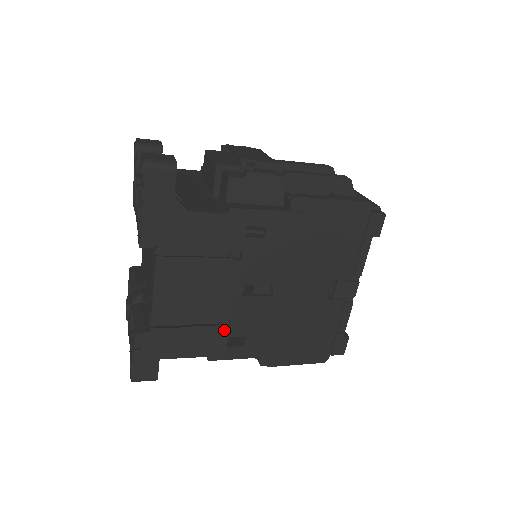
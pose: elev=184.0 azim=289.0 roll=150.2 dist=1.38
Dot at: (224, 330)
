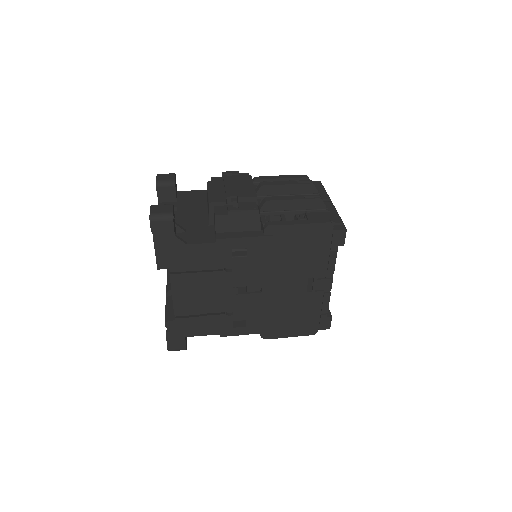
Dot at: (229, 317)
